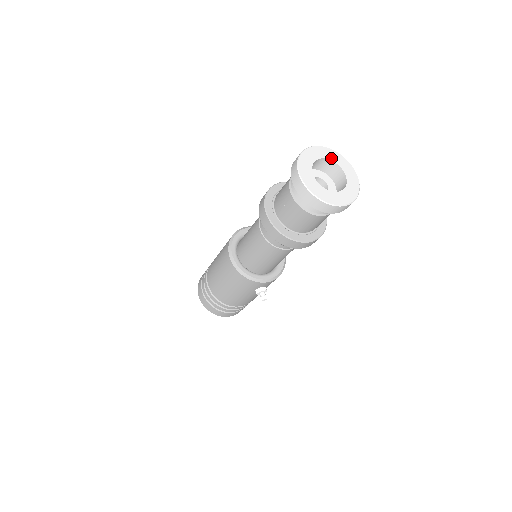
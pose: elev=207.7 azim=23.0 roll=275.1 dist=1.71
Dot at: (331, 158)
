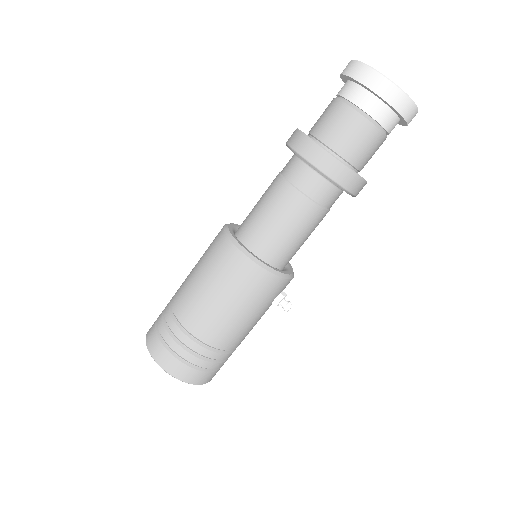
Dot at: occluded
